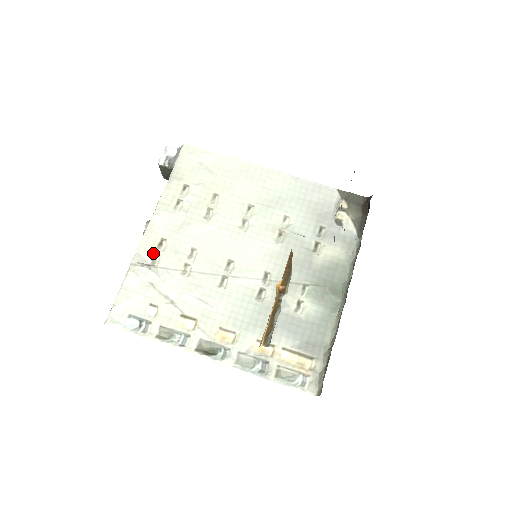
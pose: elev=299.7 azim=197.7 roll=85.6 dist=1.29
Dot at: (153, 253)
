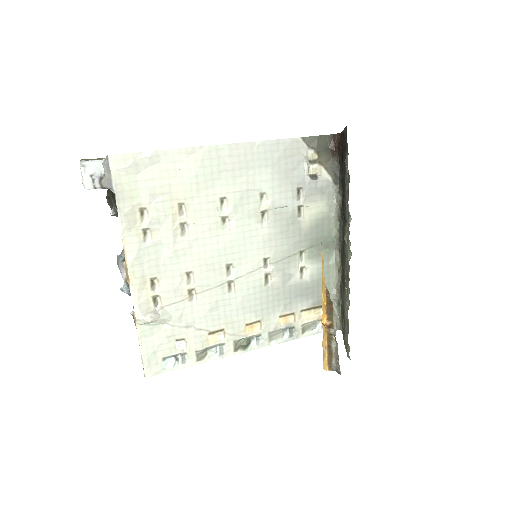
Dot at: (151, 297)
